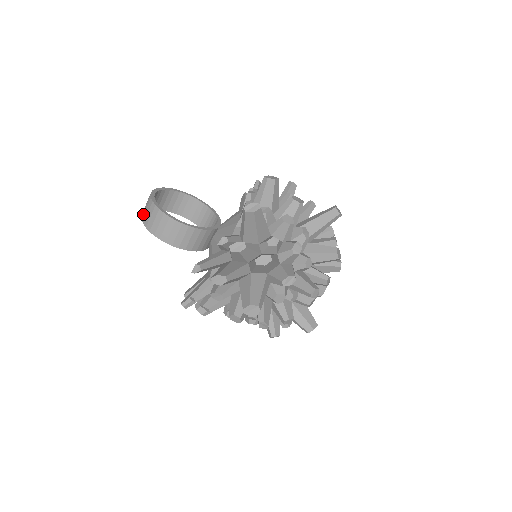
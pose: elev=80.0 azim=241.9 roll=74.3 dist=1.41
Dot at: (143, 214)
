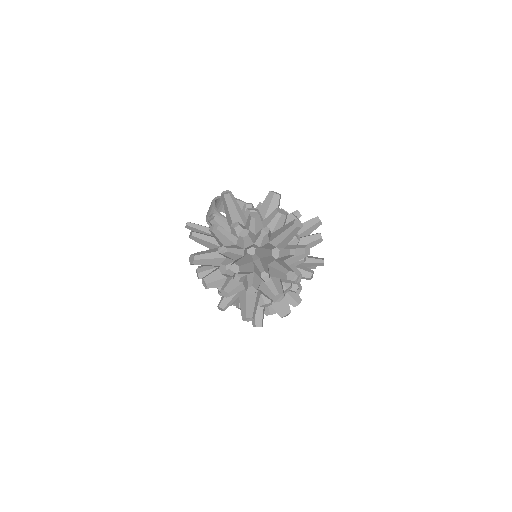
Dot at: occluded
